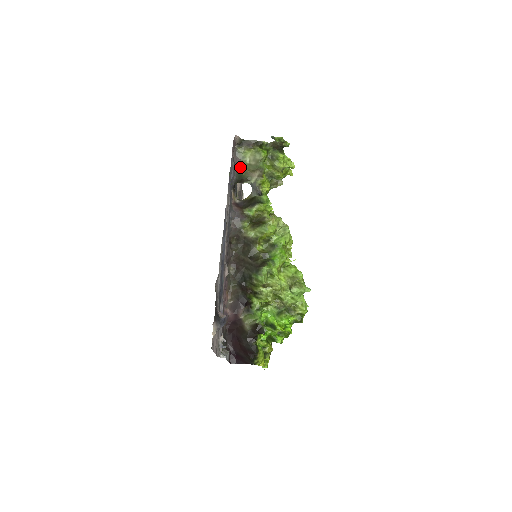
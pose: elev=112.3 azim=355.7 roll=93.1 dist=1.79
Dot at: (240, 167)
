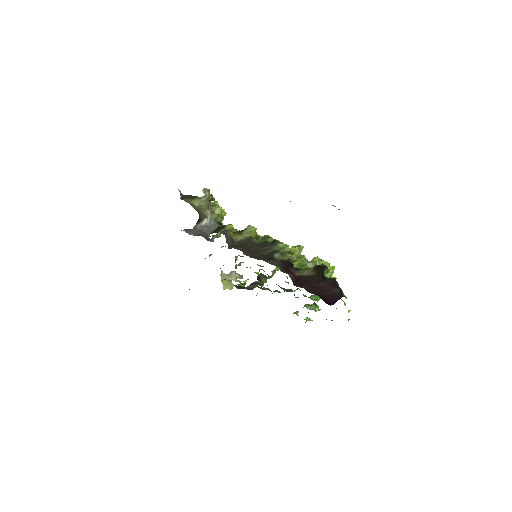
Dot at: (194, 208)
